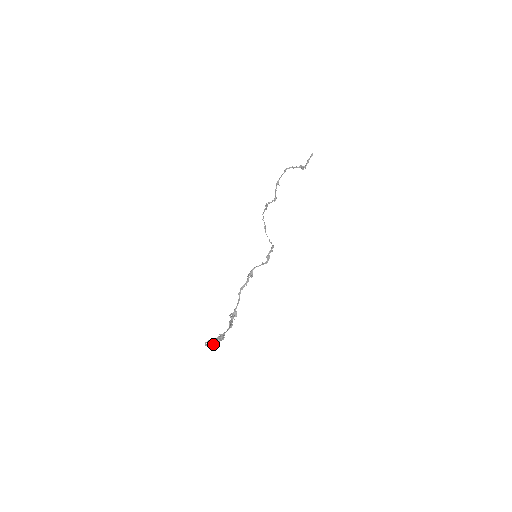
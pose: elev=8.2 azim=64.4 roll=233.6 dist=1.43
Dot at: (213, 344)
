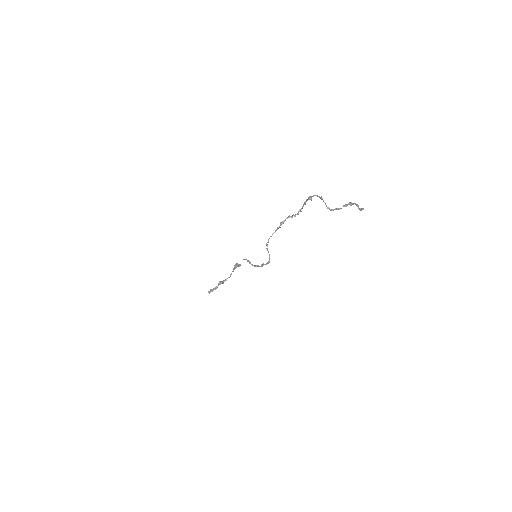
Dot at: (215, 287)
